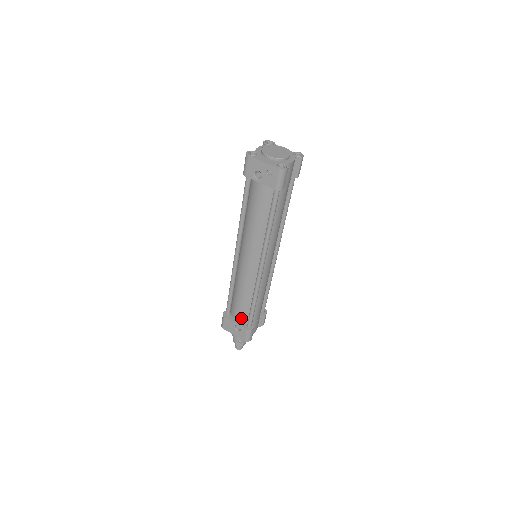
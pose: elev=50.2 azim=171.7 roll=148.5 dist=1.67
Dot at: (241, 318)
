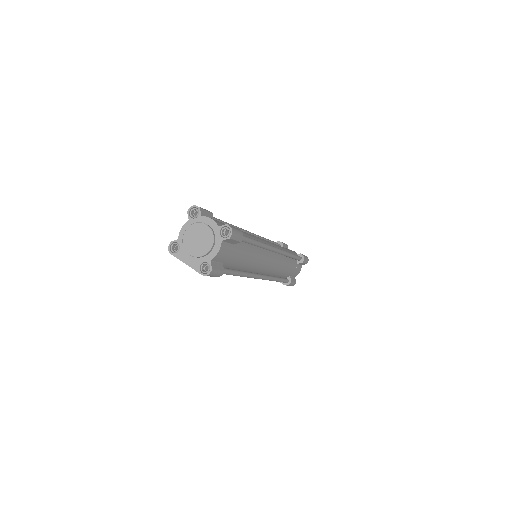
Dot at: occluded
